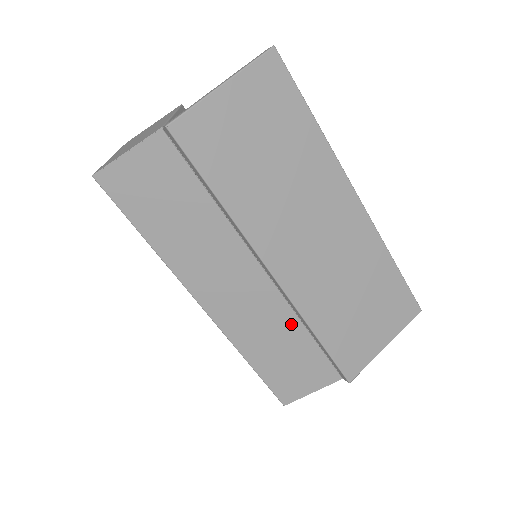
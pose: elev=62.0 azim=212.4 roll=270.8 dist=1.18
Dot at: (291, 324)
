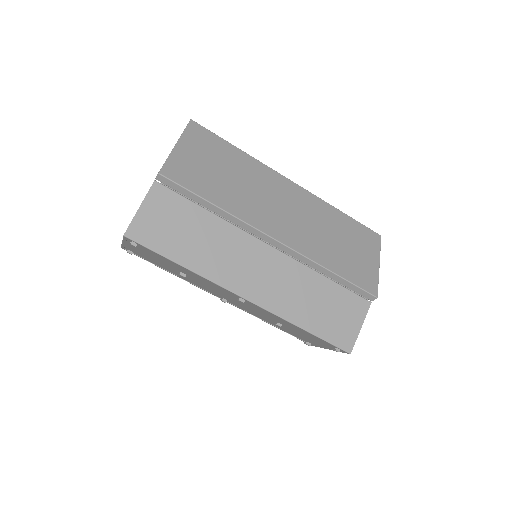
Dot at: (310, 277)
